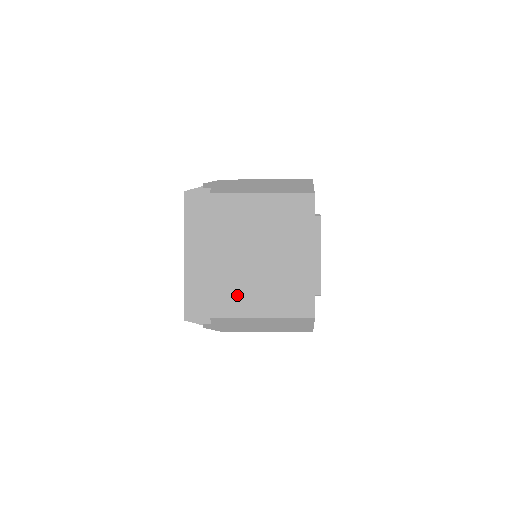
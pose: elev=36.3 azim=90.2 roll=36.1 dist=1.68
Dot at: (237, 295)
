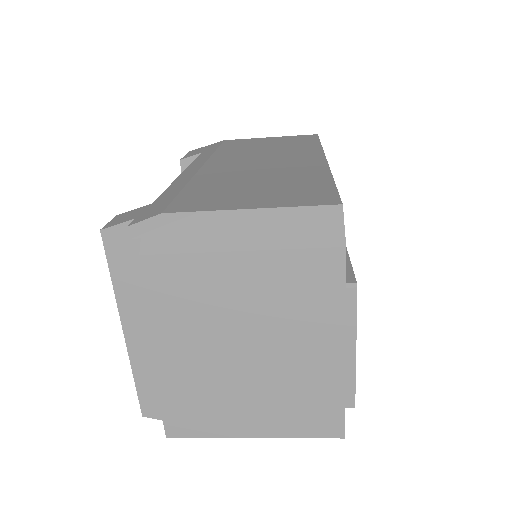
Dot at: (213, 409)
